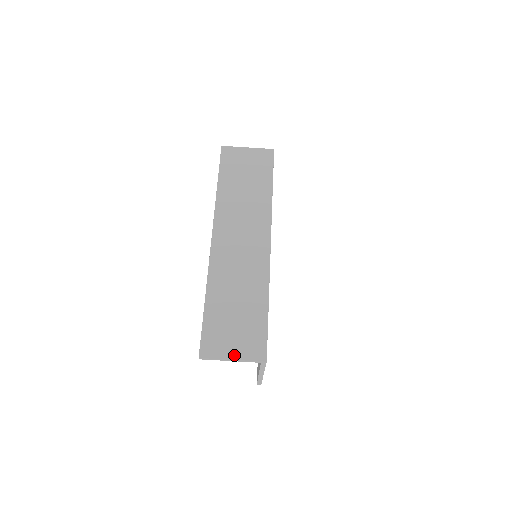
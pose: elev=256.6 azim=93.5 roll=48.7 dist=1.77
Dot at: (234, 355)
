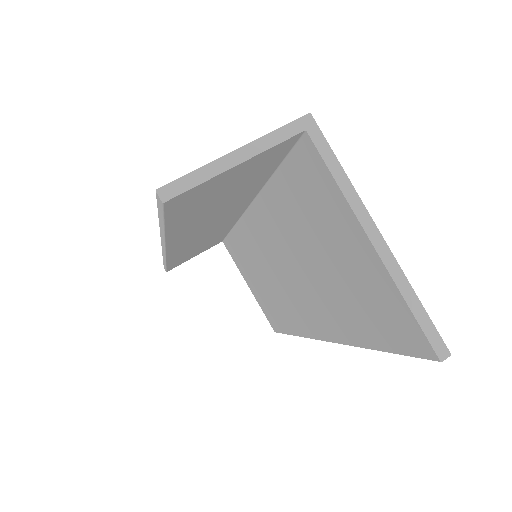
Dot at: (236, 152)
